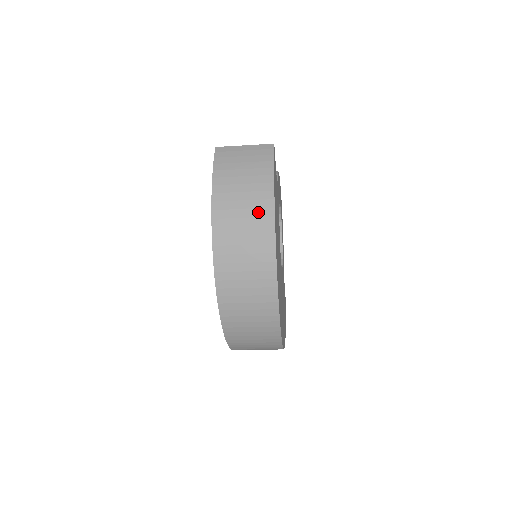
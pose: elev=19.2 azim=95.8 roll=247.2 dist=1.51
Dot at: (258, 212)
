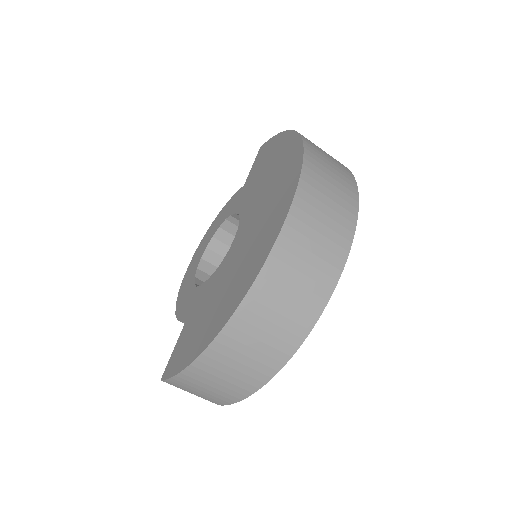
Dot at: occluded
